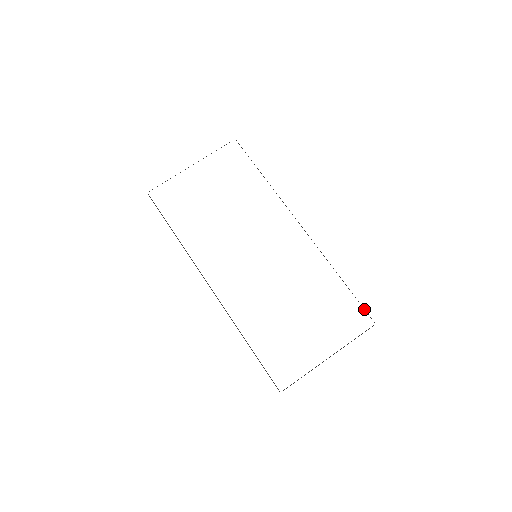
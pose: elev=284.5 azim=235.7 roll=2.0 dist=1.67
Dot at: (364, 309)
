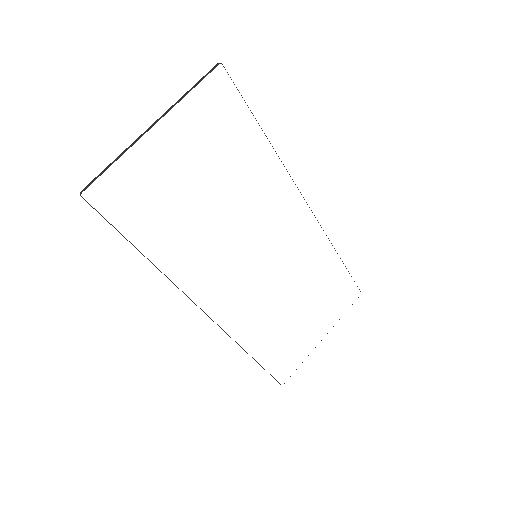
Dot at: occluded
